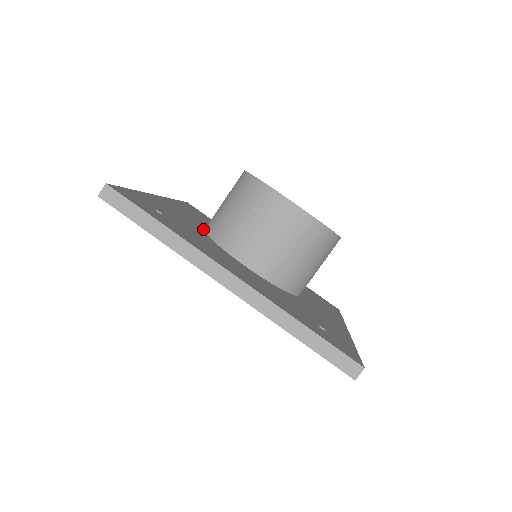
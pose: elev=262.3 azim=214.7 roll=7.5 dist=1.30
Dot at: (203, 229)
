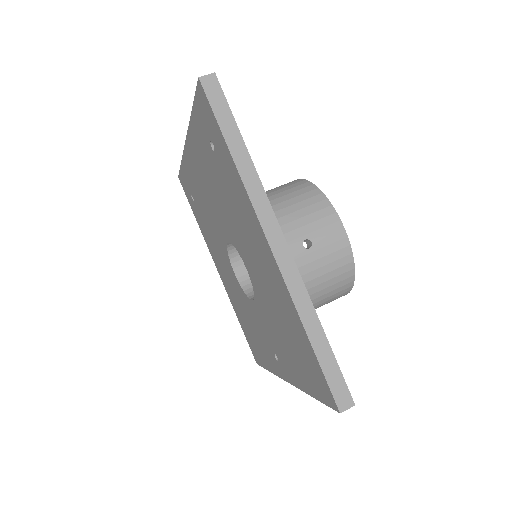
Dot at: occluded
